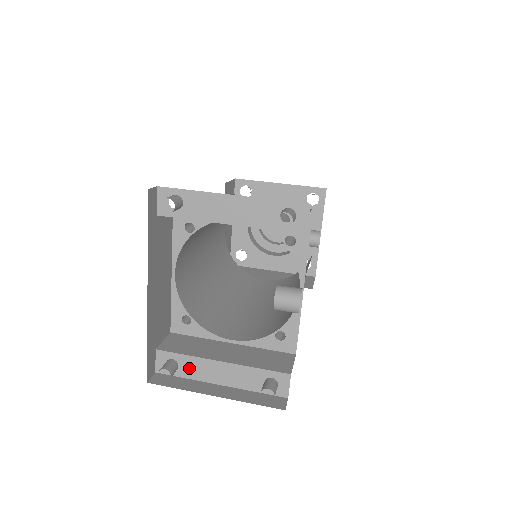
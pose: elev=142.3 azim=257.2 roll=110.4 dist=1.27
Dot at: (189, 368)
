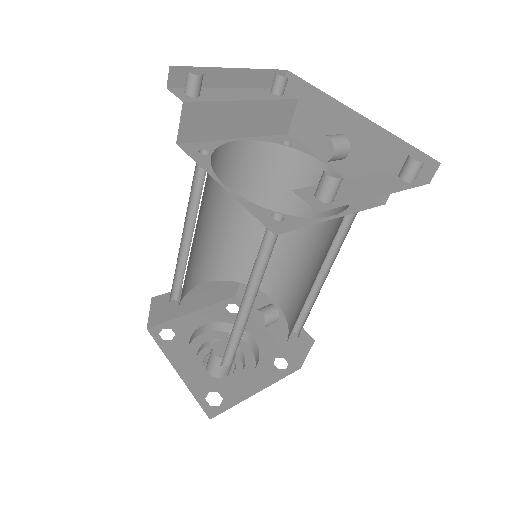
Dot at: (340, 194)
